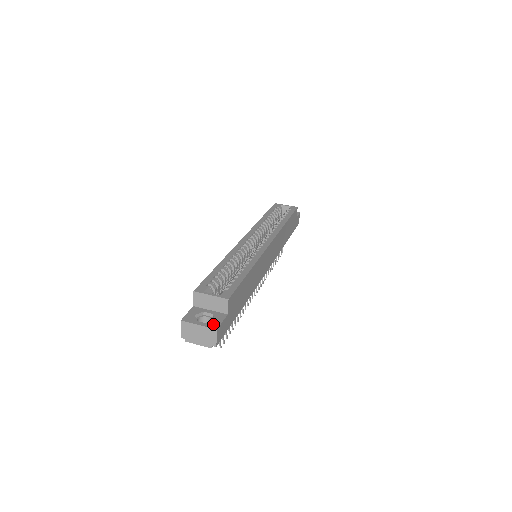
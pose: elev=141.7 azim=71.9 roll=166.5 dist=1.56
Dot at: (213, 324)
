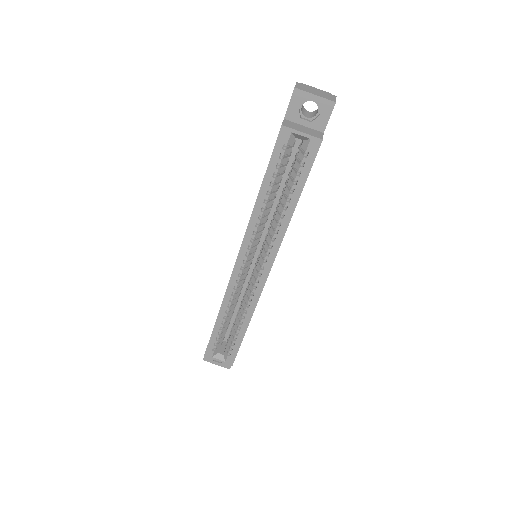
Dot at: (226, 365)
